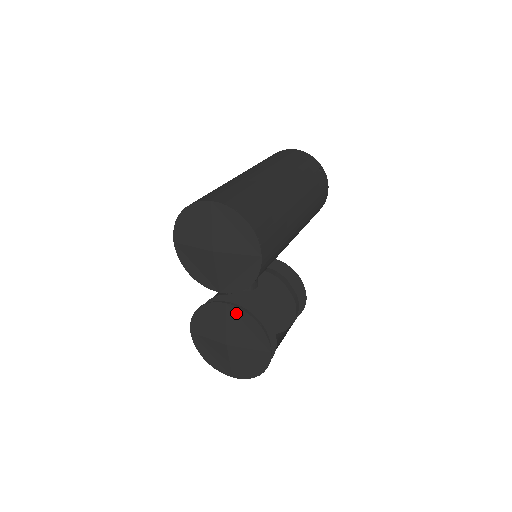
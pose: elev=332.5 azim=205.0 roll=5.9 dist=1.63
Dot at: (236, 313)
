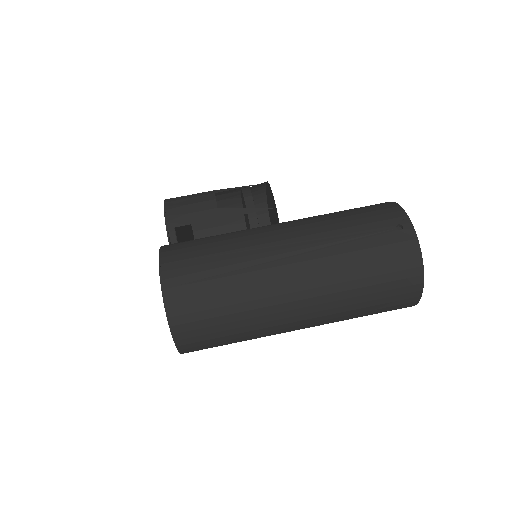
Dot at: occluded
